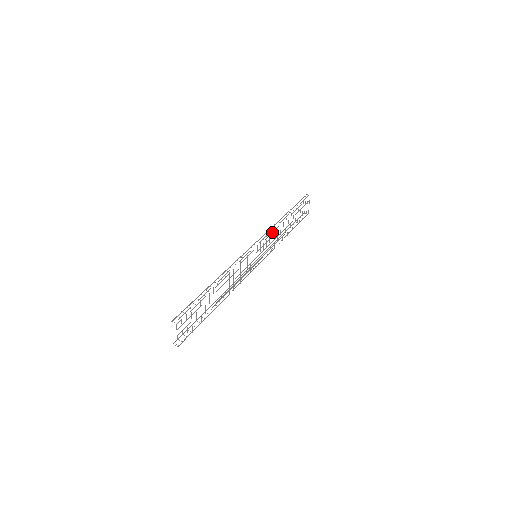
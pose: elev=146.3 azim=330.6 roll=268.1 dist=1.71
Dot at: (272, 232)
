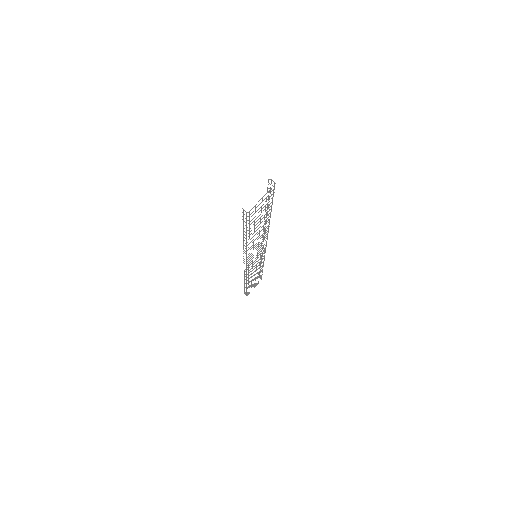
Dot at: occluded
